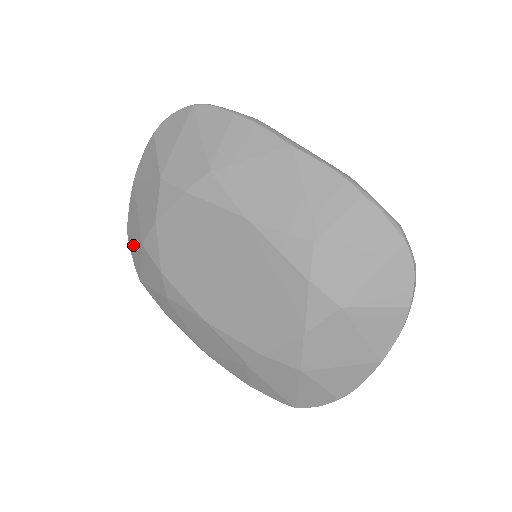
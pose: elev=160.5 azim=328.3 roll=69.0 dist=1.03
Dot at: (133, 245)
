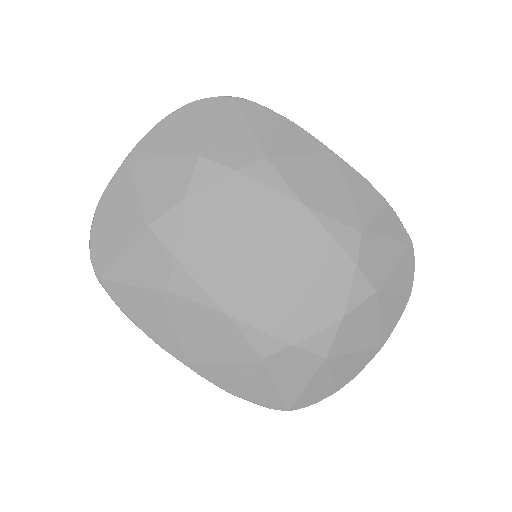
Dot at: (108, 231)
